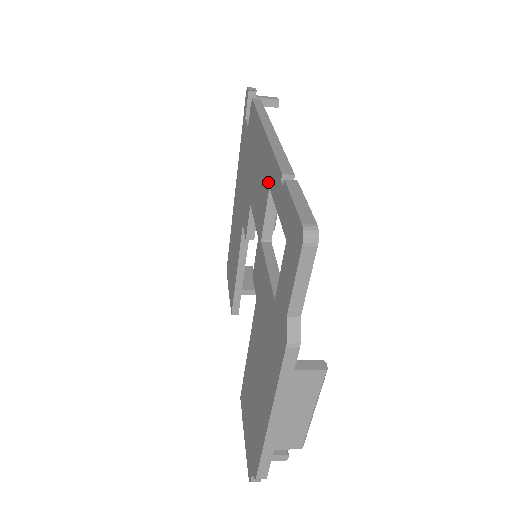
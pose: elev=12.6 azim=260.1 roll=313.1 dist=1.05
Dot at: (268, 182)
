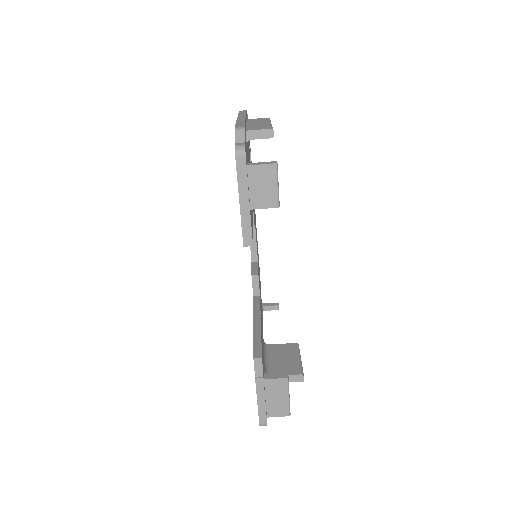
Dot at: occluded
